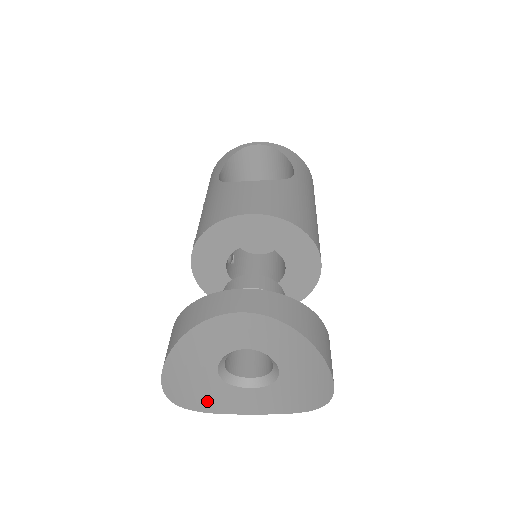
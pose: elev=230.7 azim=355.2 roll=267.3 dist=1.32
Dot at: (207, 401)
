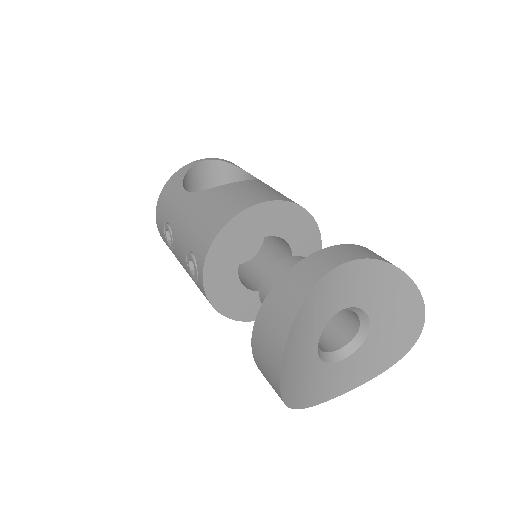
Dot at: (302, 392)
